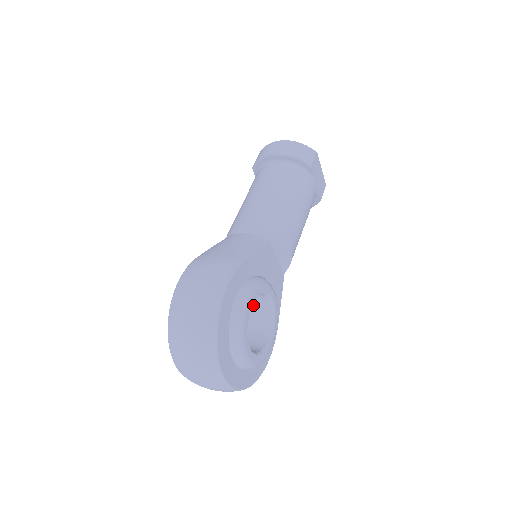
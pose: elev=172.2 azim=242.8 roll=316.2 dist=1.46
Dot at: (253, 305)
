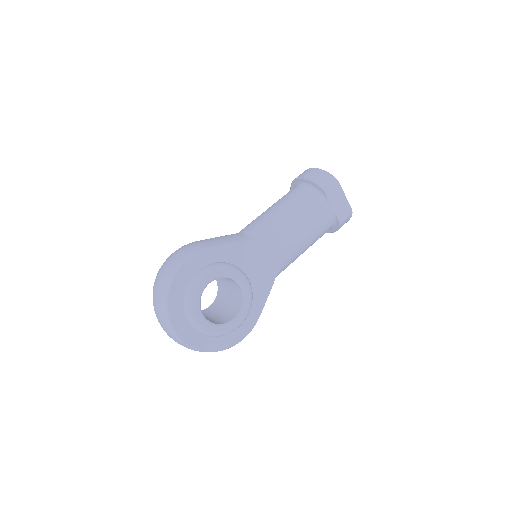
Dot at: (234, 291)
